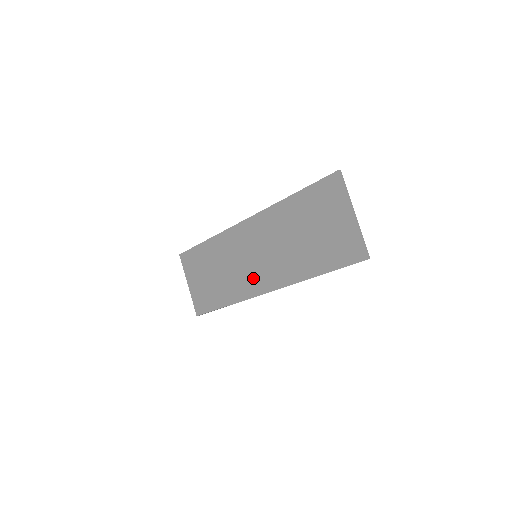
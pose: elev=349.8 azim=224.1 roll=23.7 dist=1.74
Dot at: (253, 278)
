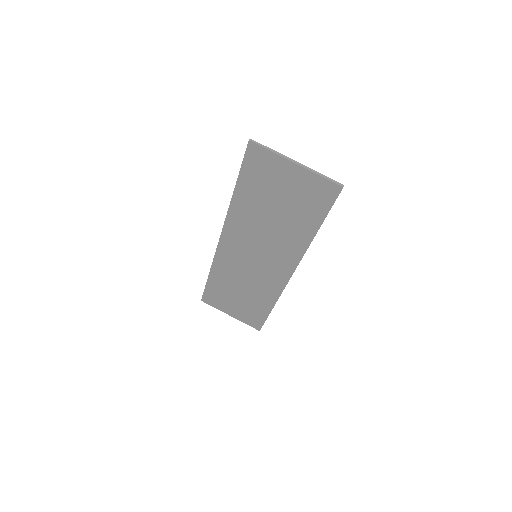
Dot at: (271, 273)
